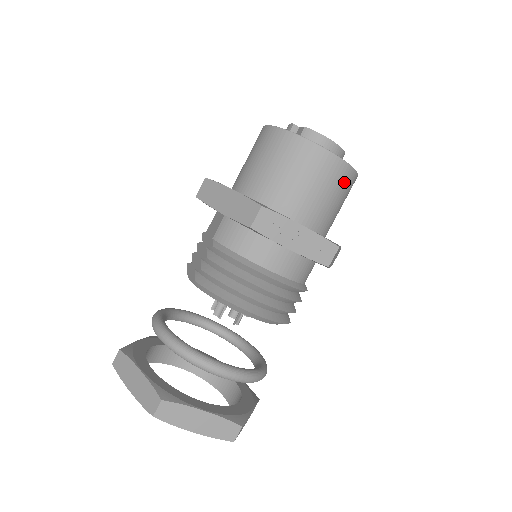
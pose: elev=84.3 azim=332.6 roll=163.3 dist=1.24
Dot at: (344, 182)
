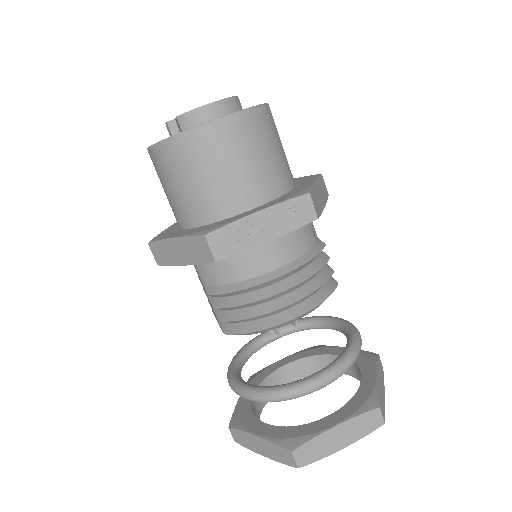
Dot at: (258, 128)
